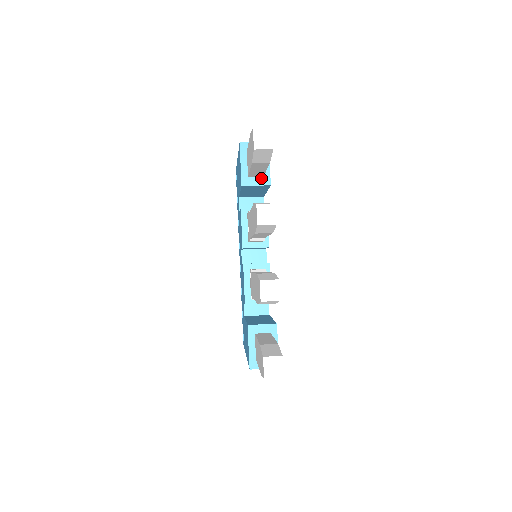
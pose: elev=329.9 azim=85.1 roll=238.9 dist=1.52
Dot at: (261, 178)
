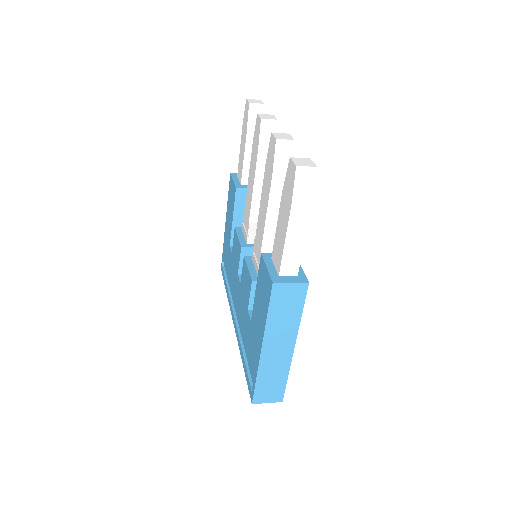
Dot at: occluded
